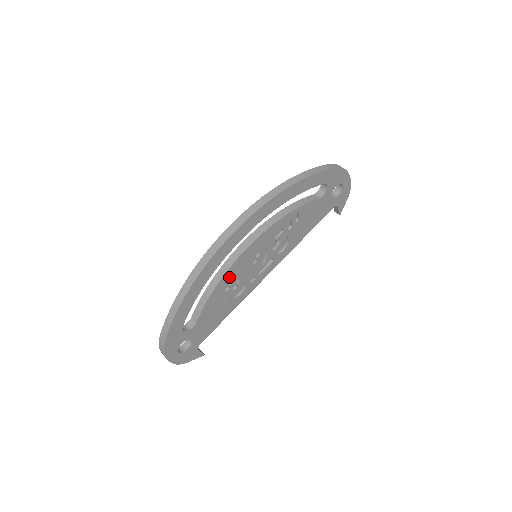
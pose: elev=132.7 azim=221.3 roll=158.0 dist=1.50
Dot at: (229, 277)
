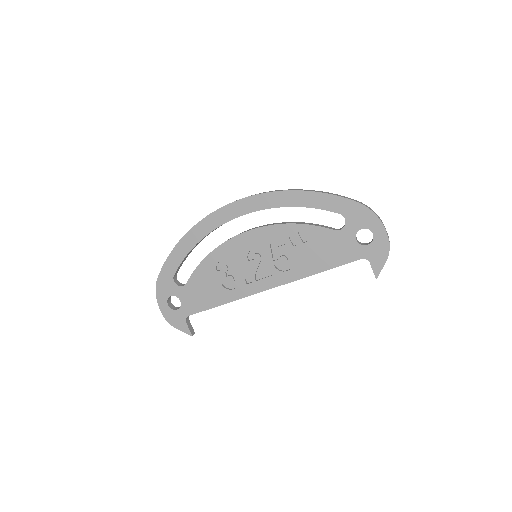
Dot at: (222, 255)
